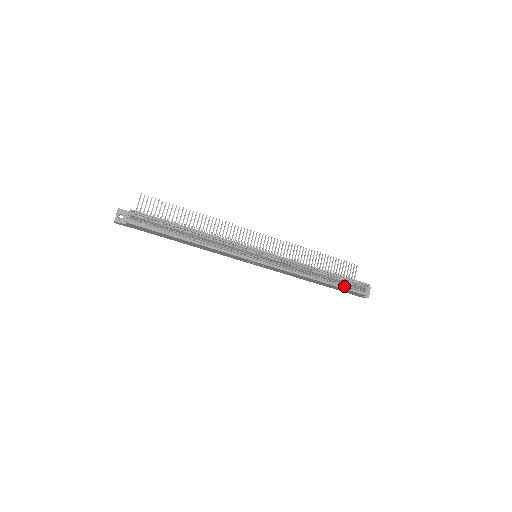
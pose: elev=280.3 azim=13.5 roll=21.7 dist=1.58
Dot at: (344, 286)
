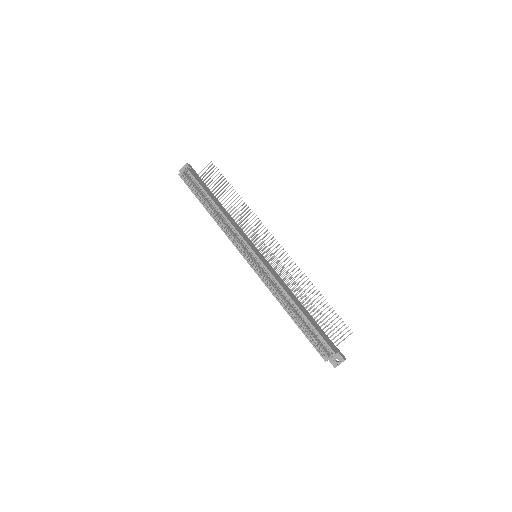
Dot at: (309, 335)
